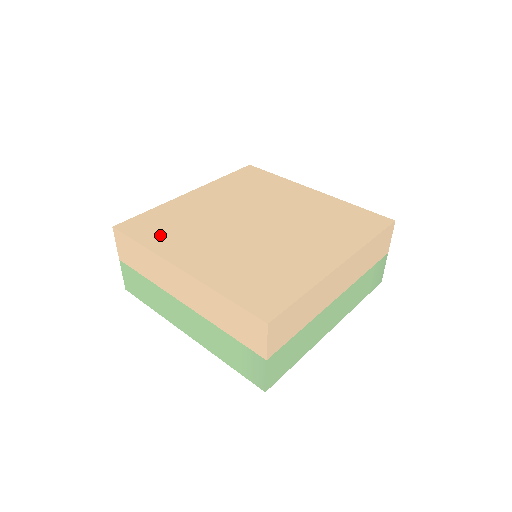
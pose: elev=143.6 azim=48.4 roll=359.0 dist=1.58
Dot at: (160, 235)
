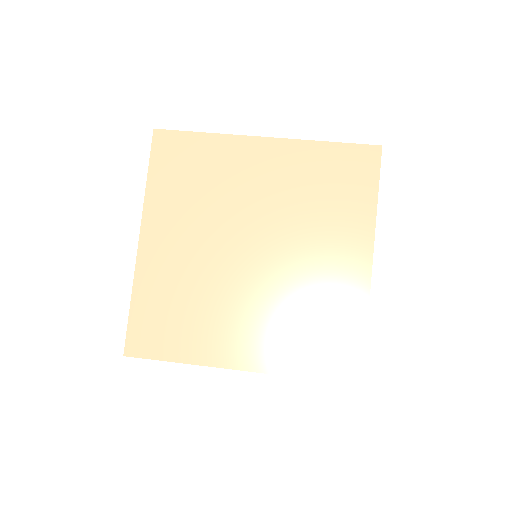
Dot at: (171, 182)
